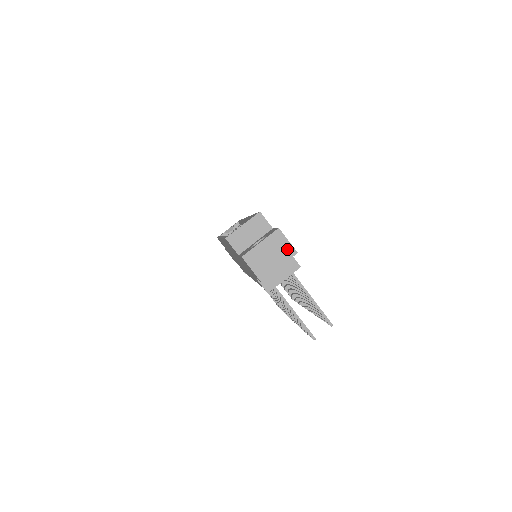
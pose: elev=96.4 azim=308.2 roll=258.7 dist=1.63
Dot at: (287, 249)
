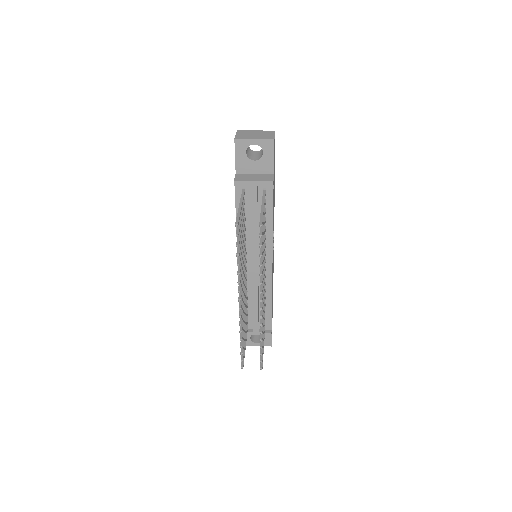
Dot at: (269, 136)
